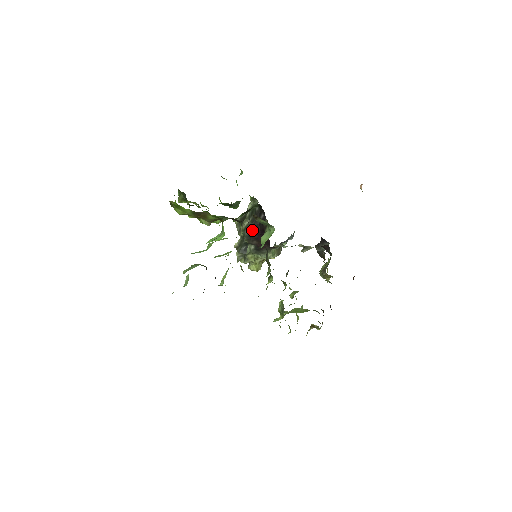
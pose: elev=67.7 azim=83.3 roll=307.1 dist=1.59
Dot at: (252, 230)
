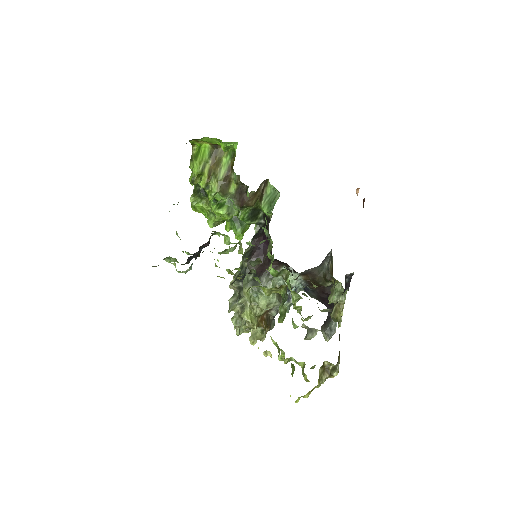
Dot at: (254, 238)
